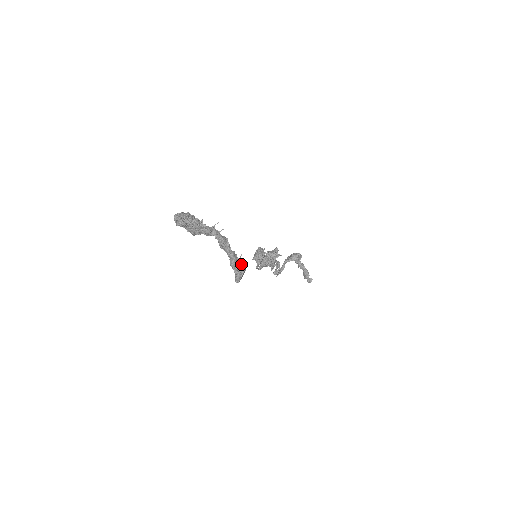
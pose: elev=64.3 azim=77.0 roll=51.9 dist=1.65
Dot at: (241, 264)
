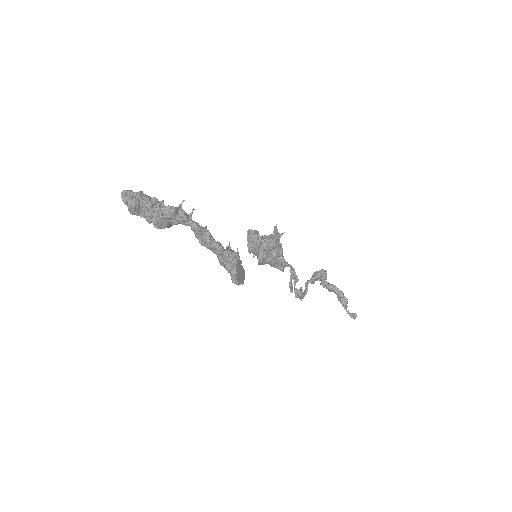
Dot at: (231, 250)
